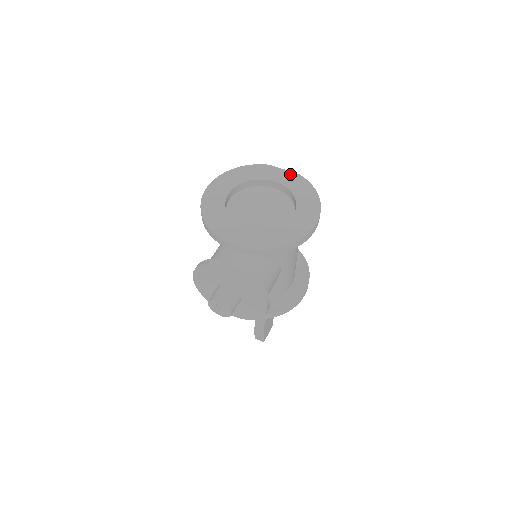
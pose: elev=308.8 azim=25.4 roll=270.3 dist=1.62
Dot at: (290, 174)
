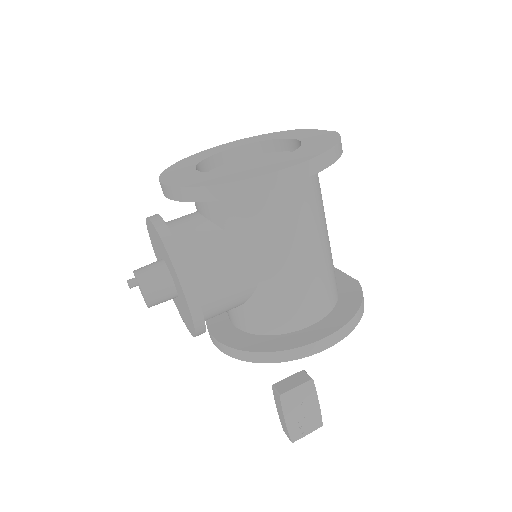
Dot at: (324, 132)
